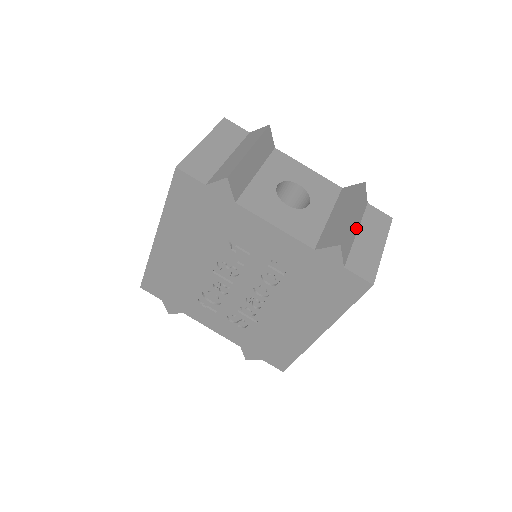
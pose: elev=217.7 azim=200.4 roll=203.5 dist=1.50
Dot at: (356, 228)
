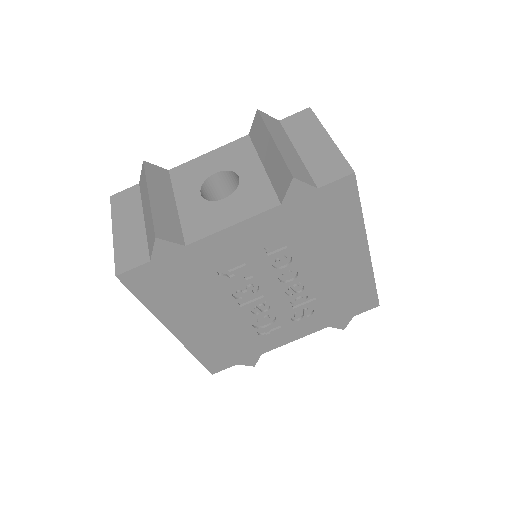
Dot at: (292, 149)
